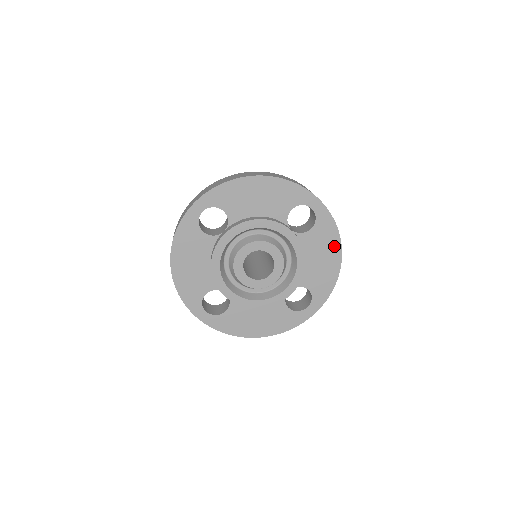
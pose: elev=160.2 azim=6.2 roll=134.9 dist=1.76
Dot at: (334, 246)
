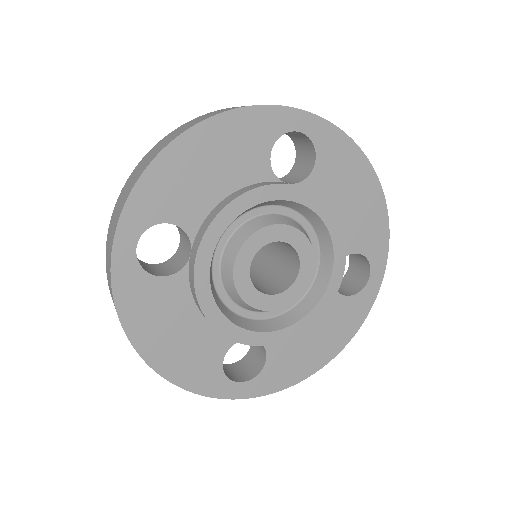
Dot at: (339, 340)
